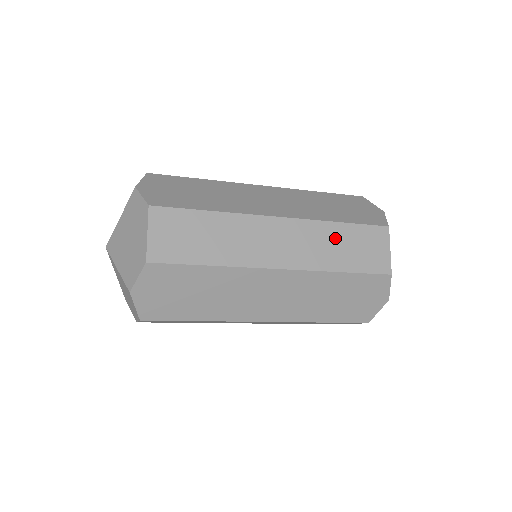
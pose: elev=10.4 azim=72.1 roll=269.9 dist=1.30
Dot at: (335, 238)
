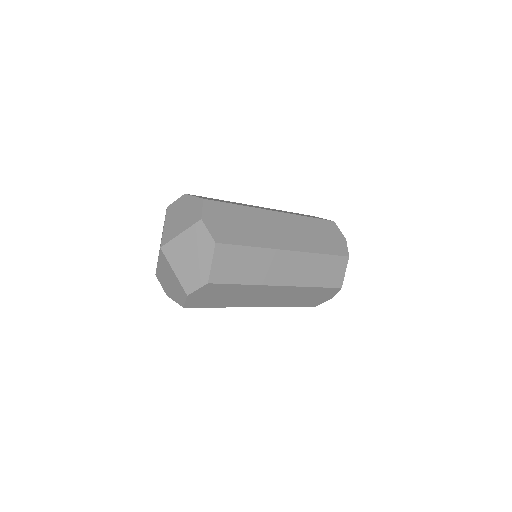
Dot at: (318, 265)
